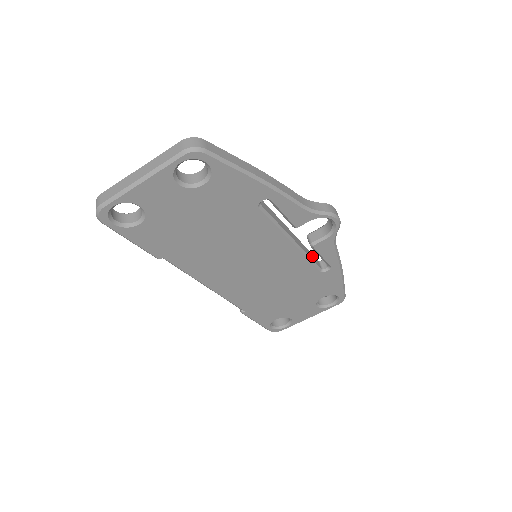
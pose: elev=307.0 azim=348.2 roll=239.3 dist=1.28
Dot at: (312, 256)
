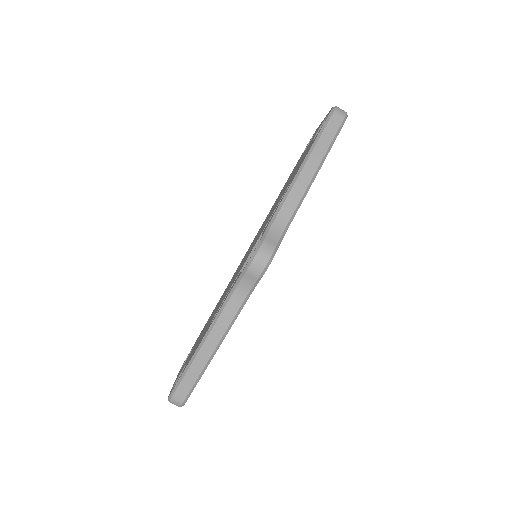
Dot at: occluded
